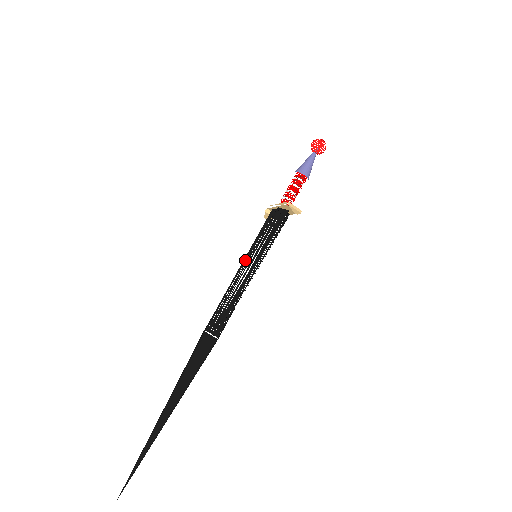
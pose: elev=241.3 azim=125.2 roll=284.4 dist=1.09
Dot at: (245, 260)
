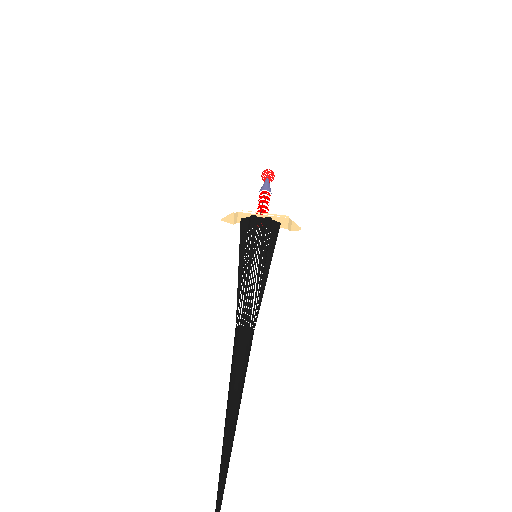
Dot at: (251, 257)
